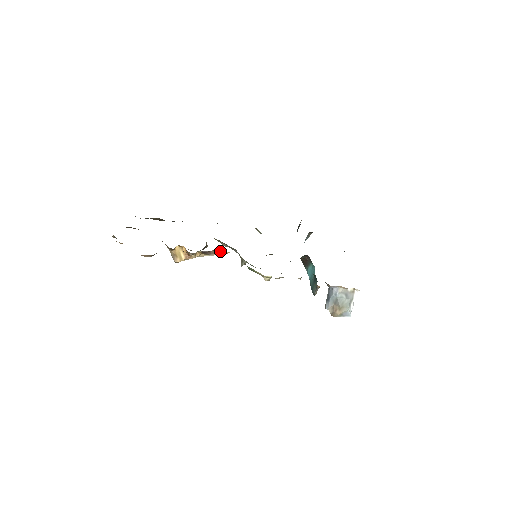
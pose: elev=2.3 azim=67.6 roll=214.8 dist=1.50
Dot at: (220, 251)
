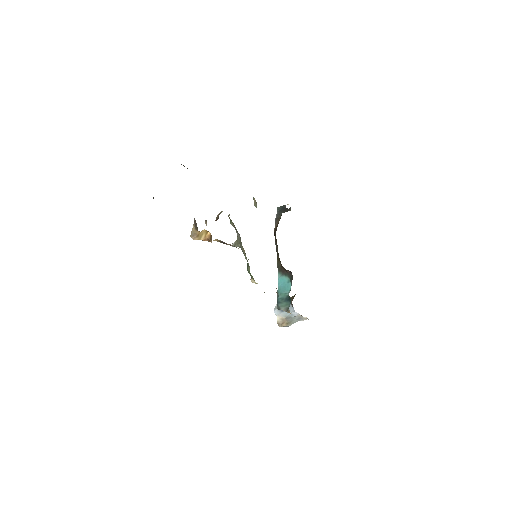
Dot at: occluded
